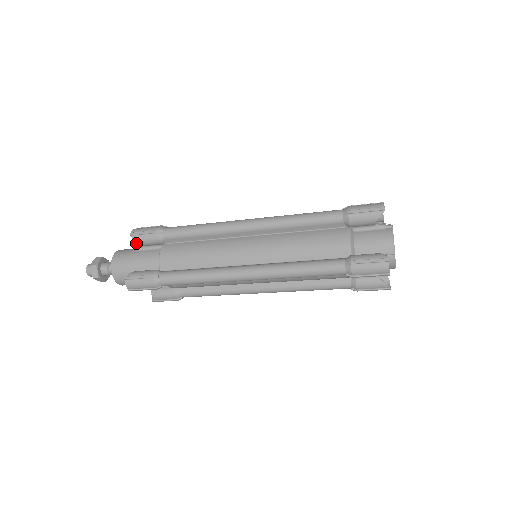
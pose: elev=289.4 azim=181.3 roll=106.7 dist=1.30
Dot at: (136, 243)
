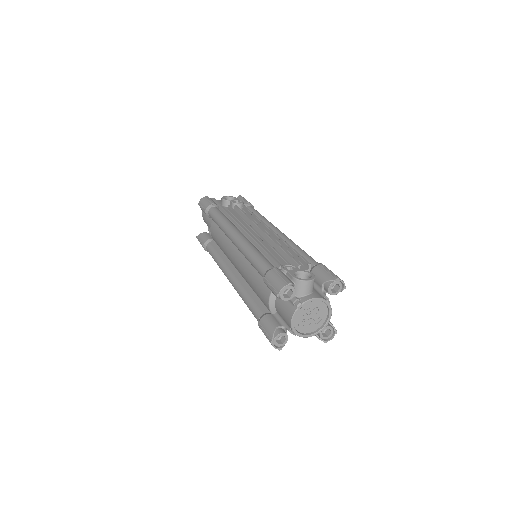
Dot at: occluded
